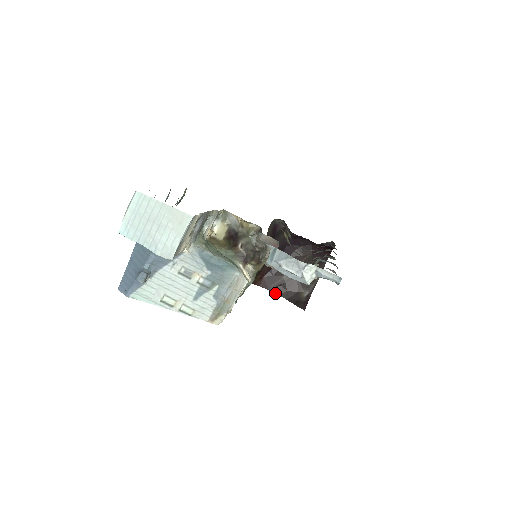
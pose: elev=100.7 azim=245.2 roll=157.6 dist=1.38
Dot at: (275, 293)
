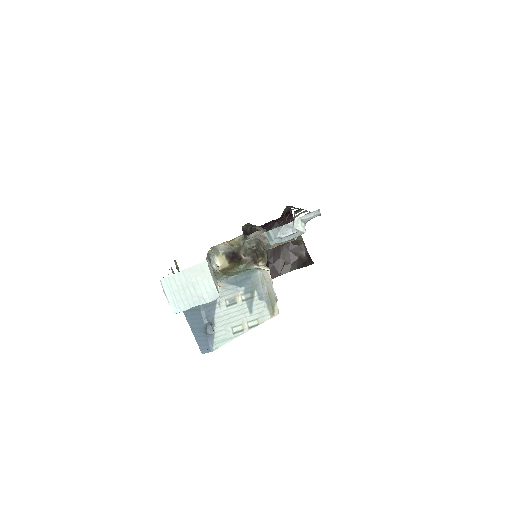
Dot at: occluded
